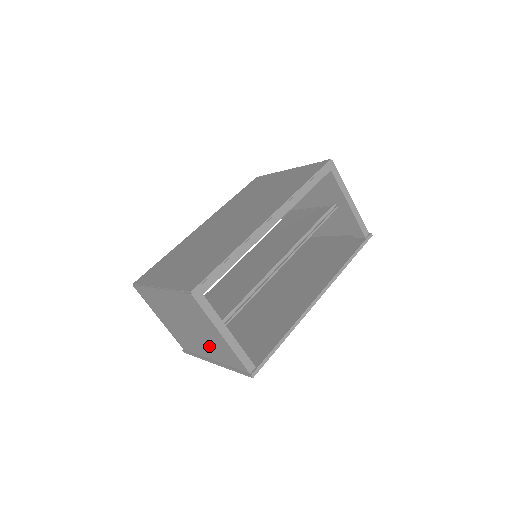
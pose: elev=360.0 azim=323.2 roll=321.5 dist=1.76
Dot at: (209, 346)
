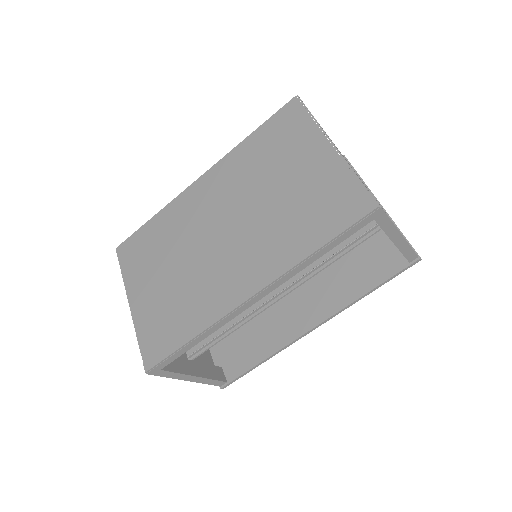
Dot at: occluded
